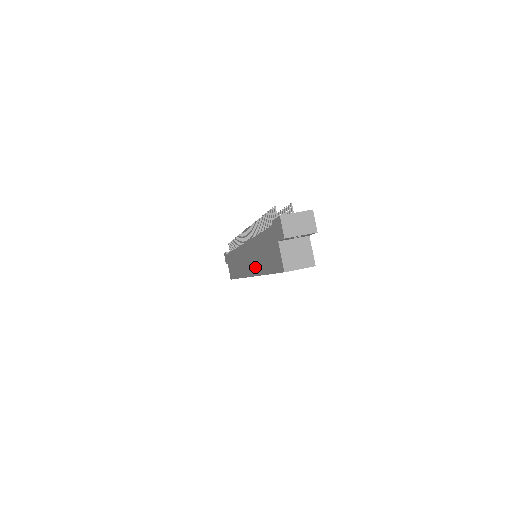
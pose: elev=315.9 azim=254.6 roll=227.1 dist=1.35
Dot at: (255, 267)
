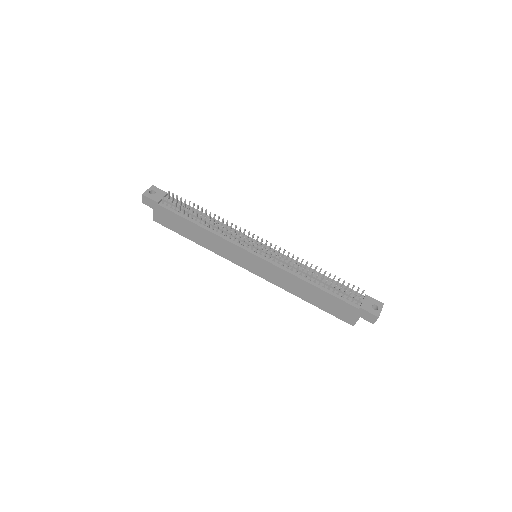
Dot at: (282, 284)
